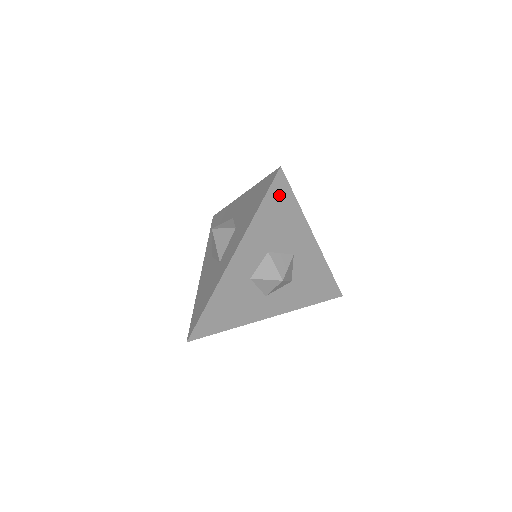
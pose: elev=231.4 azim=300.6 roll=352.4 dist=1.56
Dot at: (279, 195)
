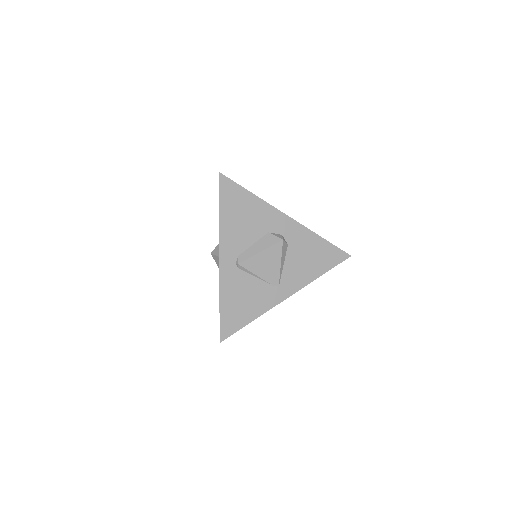
Dot at: occluded
